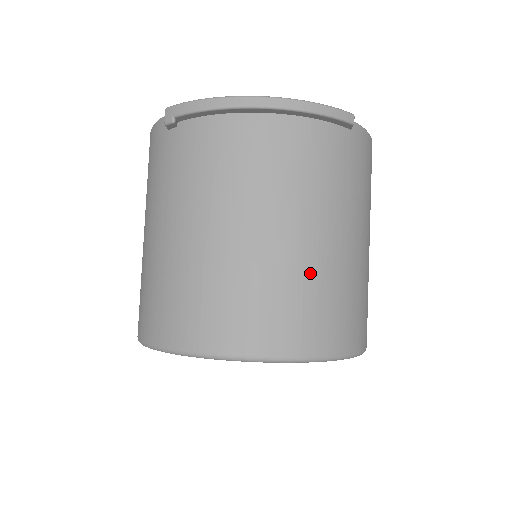
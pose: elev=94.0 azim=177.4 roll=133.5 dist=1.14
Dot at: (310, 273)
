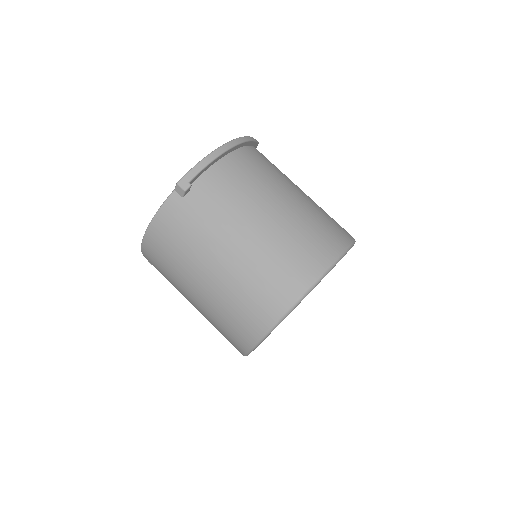
Dot at: (315, 207)
